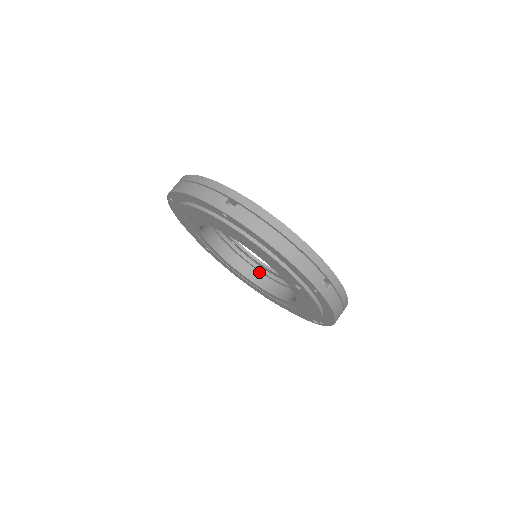
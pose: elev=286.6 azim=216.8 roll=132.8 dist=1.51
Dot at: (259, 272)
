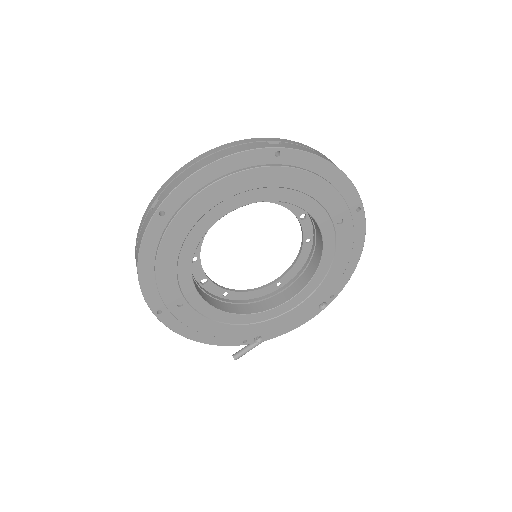
Dot at: (239, 305)
